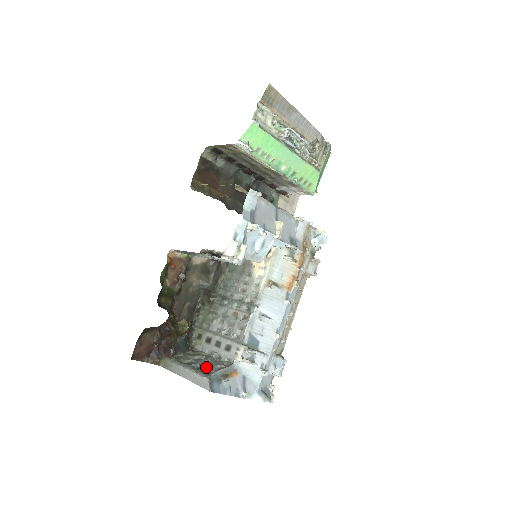
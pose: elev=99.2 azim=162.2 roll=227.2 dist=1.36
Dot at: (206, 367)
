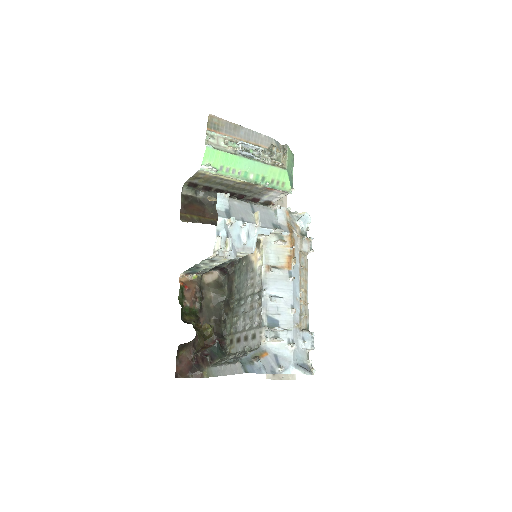
Dot at: (238, 358)
